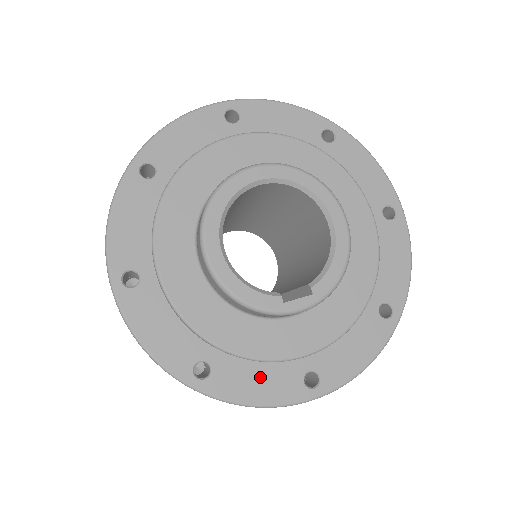
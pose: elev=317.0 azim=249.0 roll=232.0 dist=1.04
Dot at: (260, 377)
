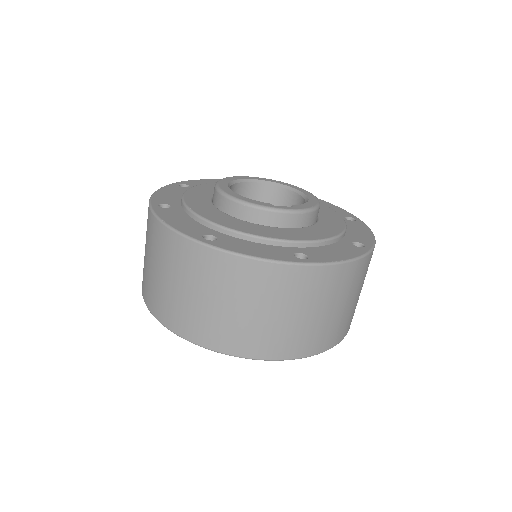
Dot at: (257, 248)
